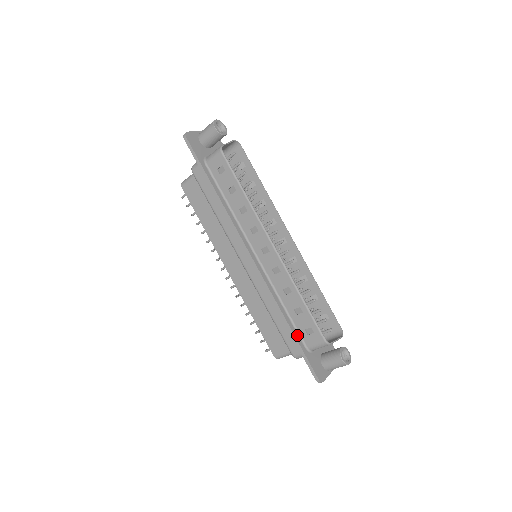
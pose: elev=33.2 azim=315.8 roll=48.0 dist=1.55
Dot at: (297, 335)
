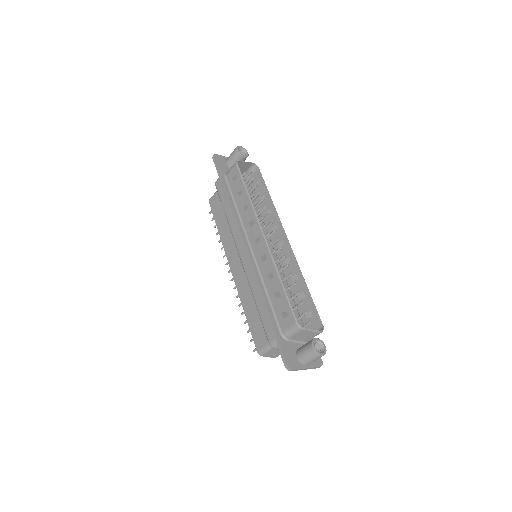
Dot at: (274, 320)
